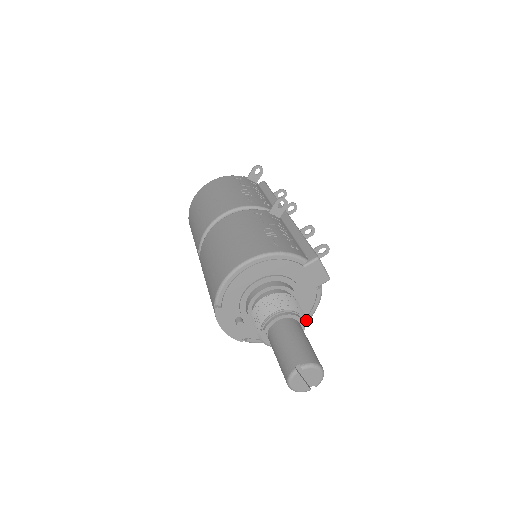
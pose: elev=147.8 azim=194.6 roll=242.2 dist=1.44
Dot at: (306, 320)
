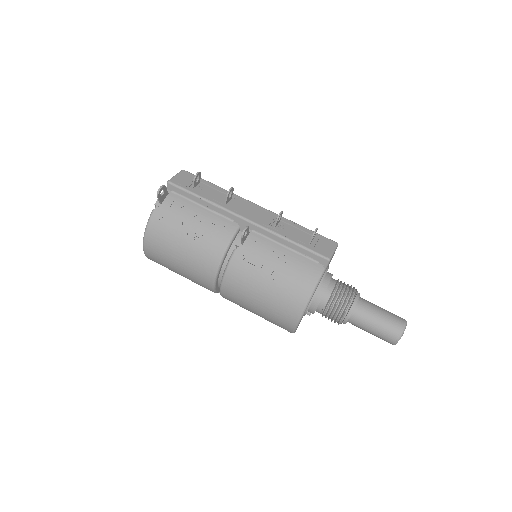
Dot at: occluded
